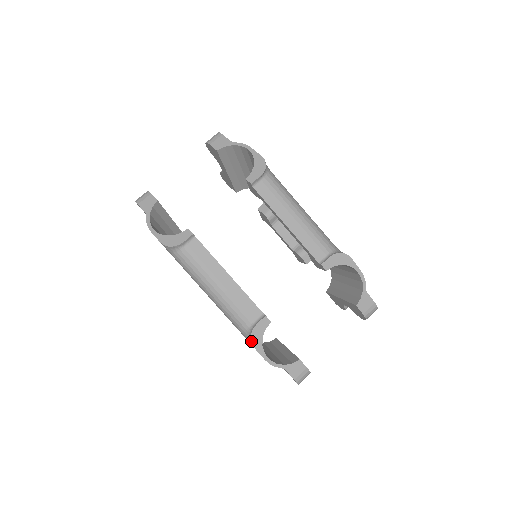
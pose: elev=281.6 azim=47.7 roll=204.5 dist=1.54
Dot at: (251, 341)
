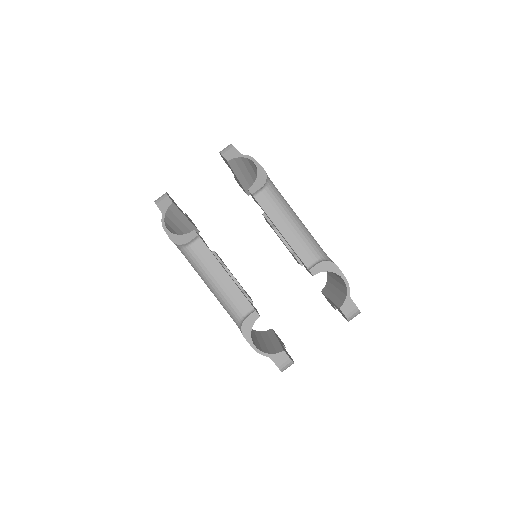
Dot at: (241, 331)
